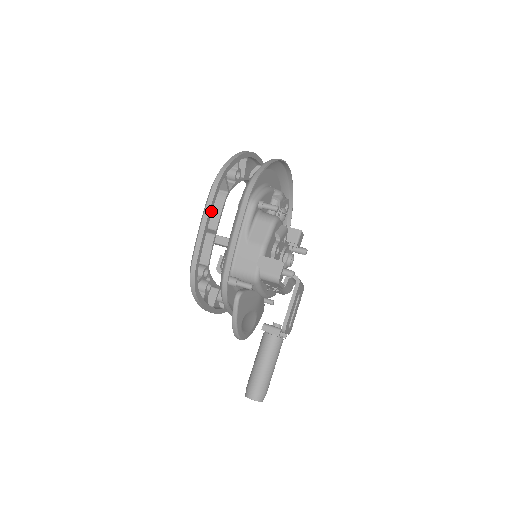
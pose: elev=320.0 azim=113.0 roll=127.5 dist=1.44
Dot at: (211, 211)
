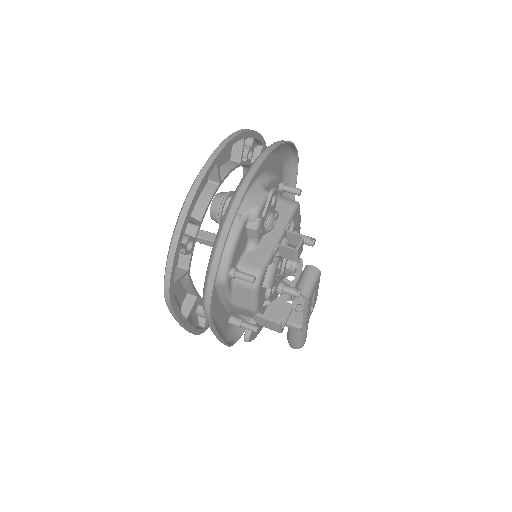
Dot at: (180, 314)
